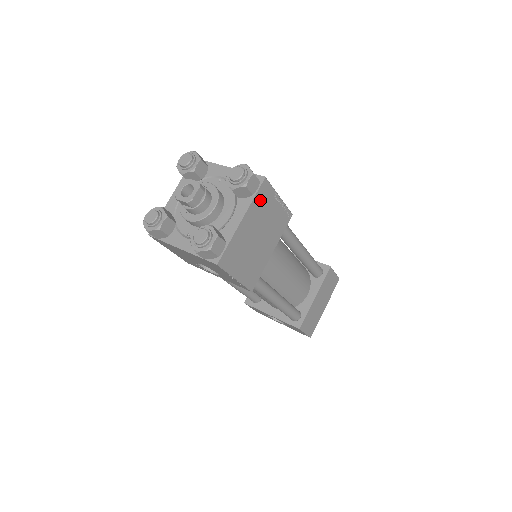
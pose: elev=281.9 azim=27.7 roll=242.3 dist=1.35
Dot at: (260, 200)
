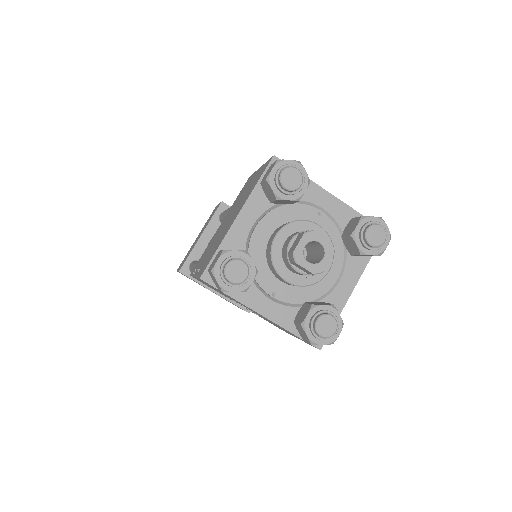
Dot at: occluded
